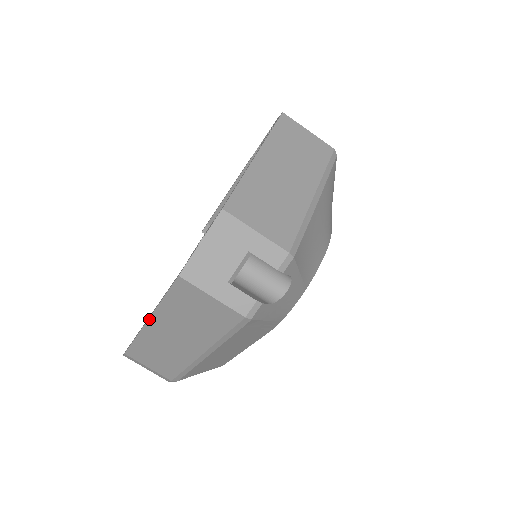
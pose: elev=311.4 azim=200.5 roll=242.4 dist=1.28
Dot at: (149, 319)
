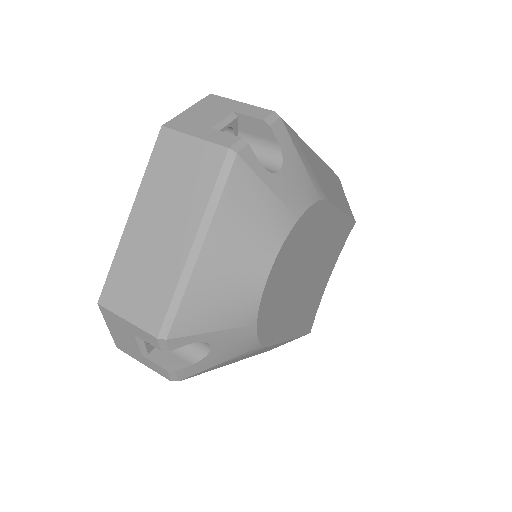
Dot at: occluded
